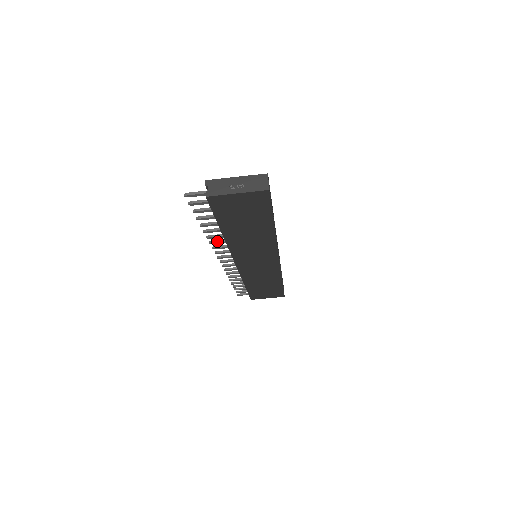
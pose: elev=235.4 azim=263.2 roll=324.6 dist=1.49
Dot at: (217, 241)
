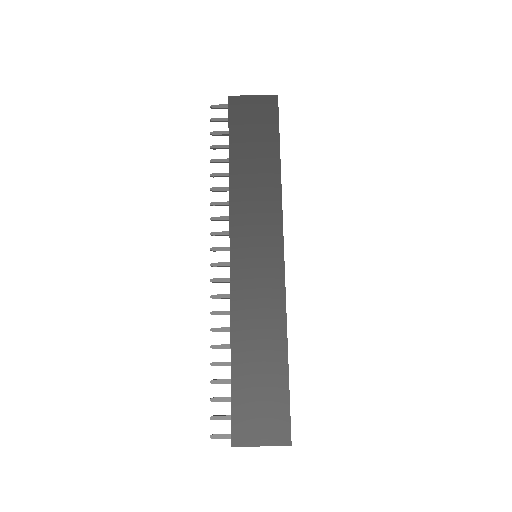
Dot at: (219, 202)
